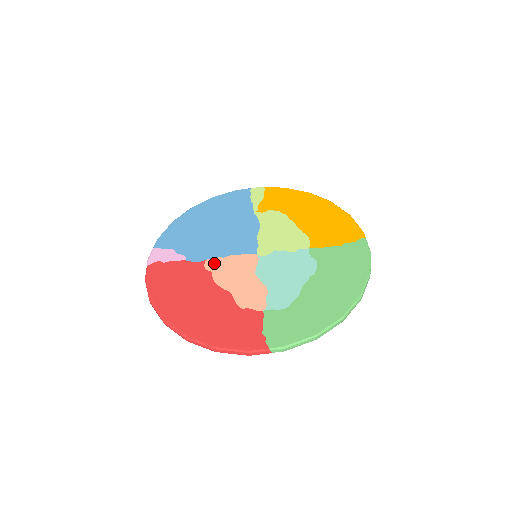
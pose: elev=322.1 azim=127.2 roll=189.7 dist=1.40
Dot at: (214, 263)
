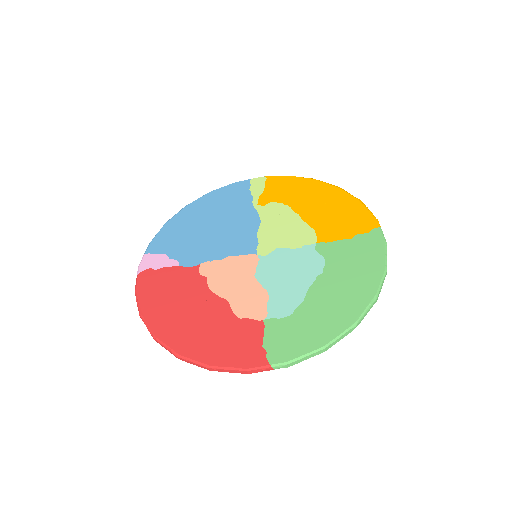
Dot at: (209, 267)
